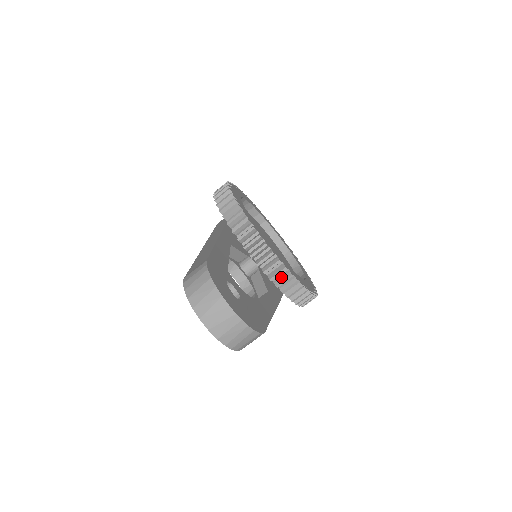
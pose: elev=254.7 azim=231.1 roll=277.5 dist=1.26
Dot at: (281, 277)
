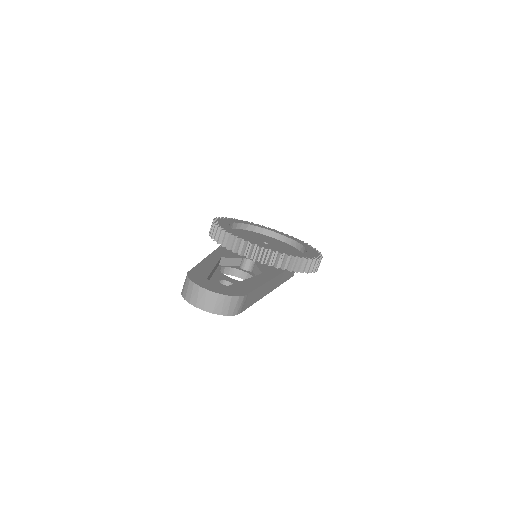
Dot at: (276, 260)
